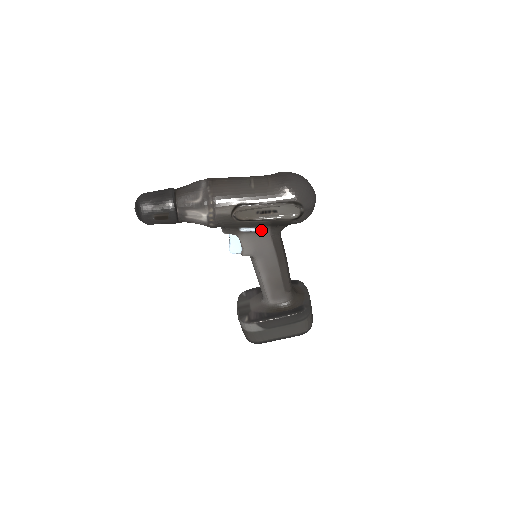
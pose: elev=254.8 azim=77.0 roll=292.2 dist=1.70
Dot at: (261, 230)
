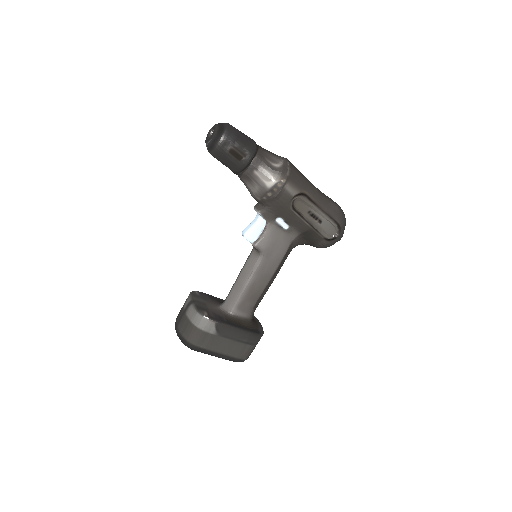
Dot at: (290, 232)
